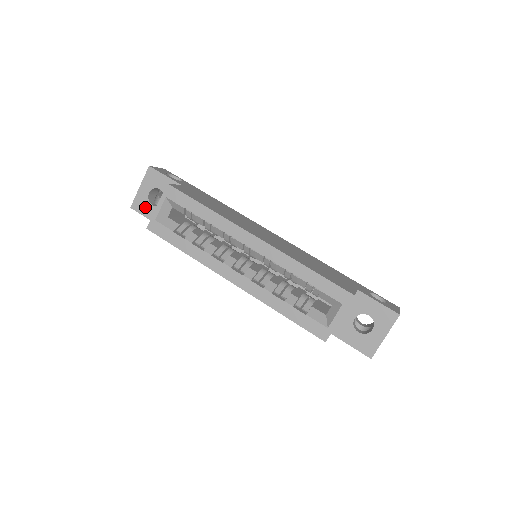
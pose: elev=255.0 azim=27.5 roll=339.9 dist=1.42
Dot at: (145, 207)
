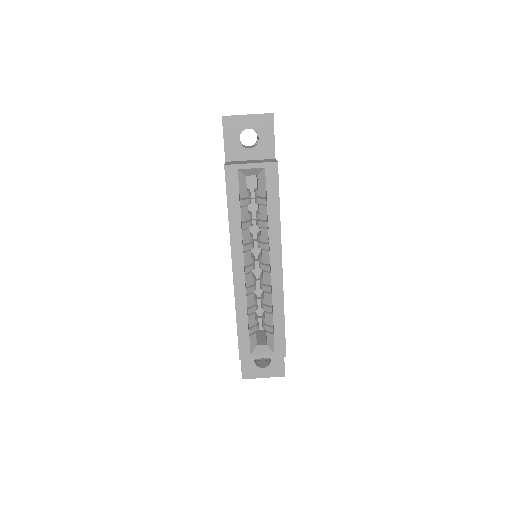
Dot at: (233, 132)
